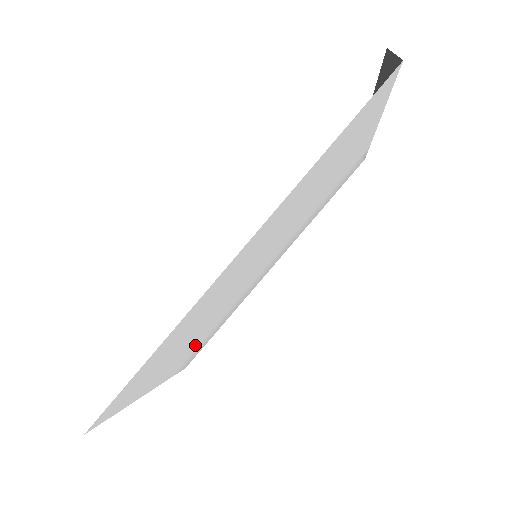
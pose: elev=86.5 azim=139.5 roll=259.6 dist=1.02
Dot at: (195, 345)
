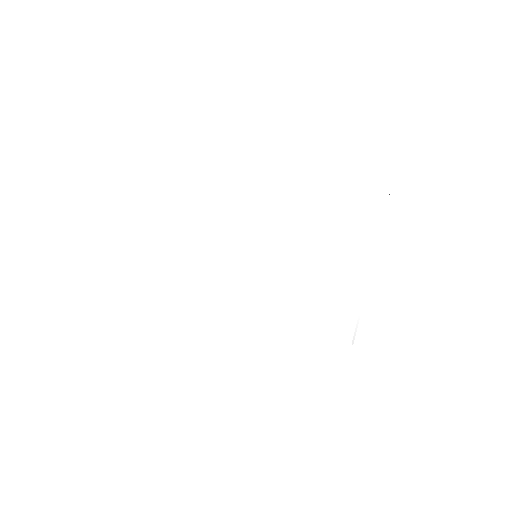
Dot at: (177, 271)
